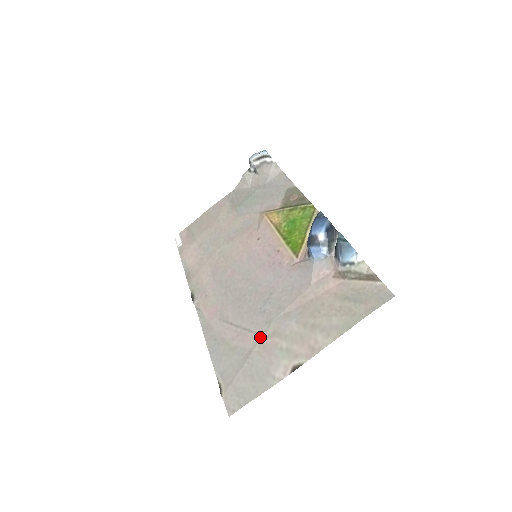
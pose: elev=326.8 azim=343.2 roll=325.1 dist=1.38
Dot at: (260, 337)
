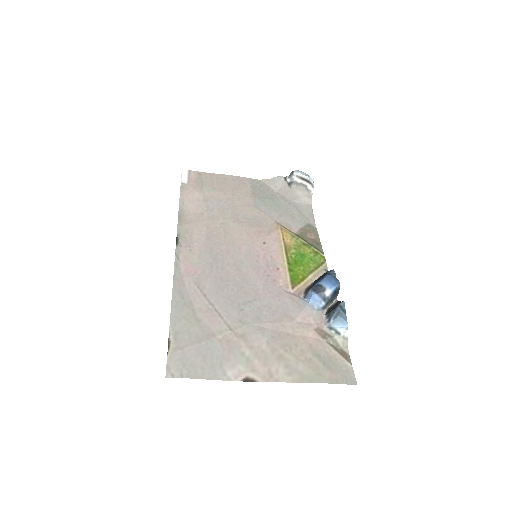
Dot at: (228, 329)
